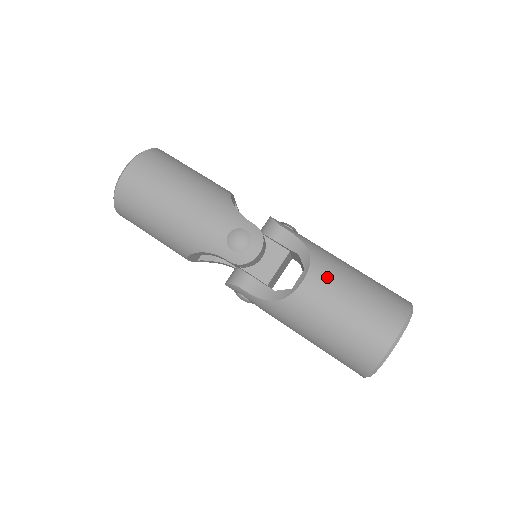
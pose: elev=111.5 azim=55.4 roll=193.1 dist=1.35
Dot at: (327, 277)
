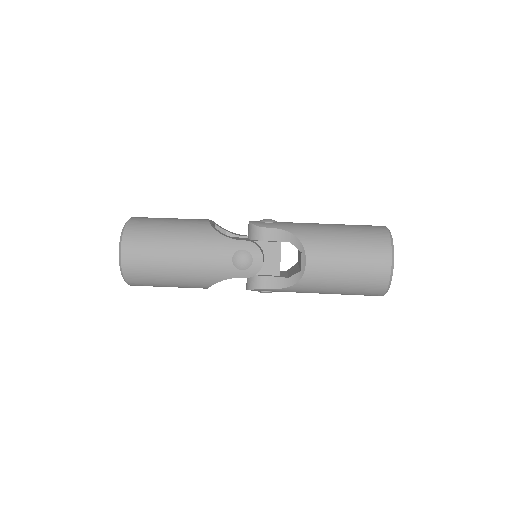
Dot at: (321, 249)
